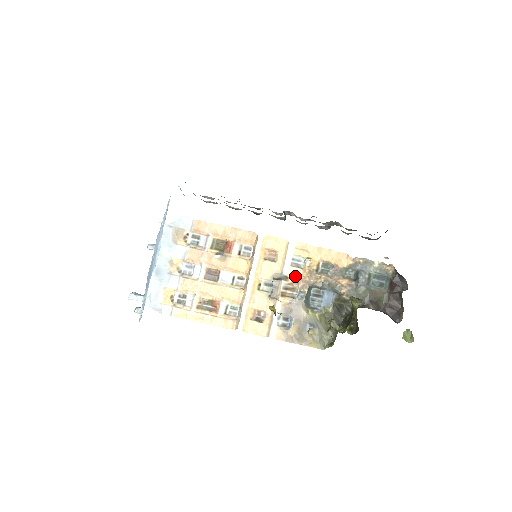
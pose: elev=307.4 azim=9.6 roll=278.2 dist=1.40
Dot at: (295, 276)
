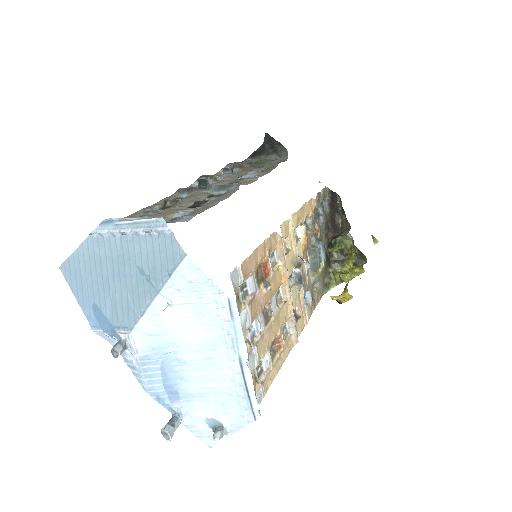
Dot at: (301, 250)
